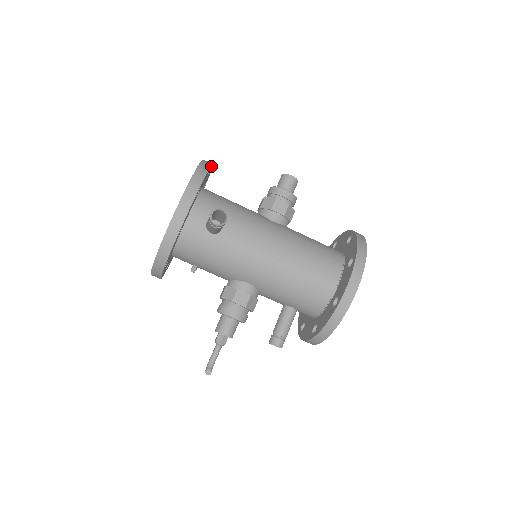
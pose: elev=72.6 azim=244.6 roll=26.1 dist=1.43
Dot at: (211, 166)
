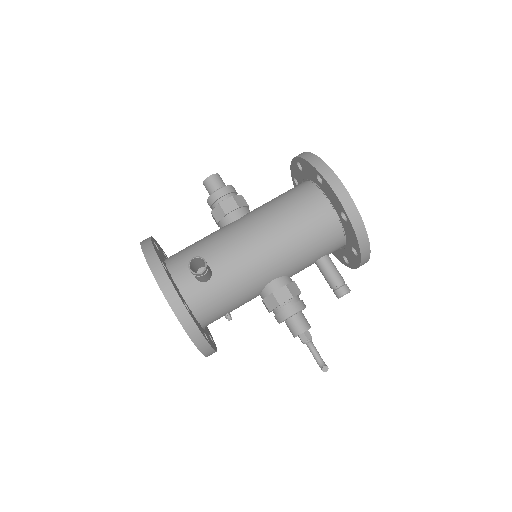
Dot at: (151, 239)
